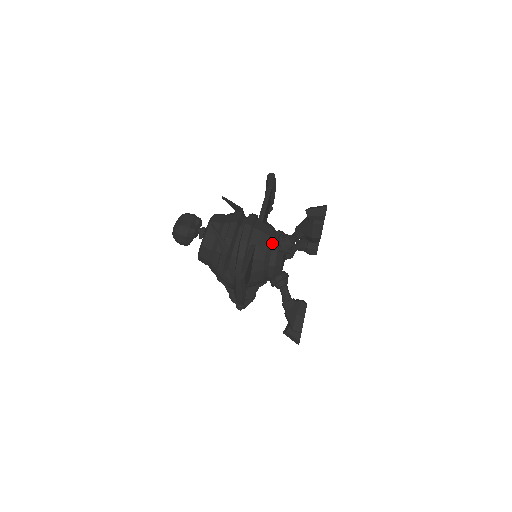
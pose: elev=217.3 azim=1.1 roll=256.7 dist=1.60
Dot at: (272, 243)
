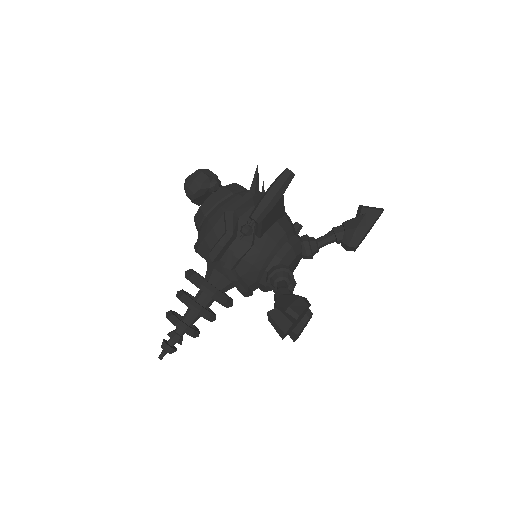
Dot at: occluded
